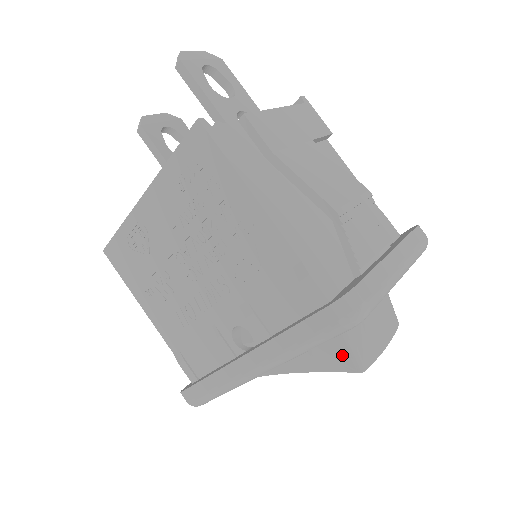
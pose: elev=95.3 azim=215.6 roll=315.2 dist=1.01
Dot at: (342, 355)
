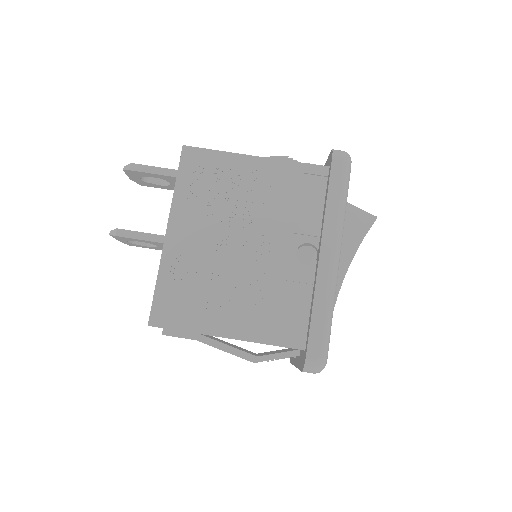
Dot at: (360, 217)
